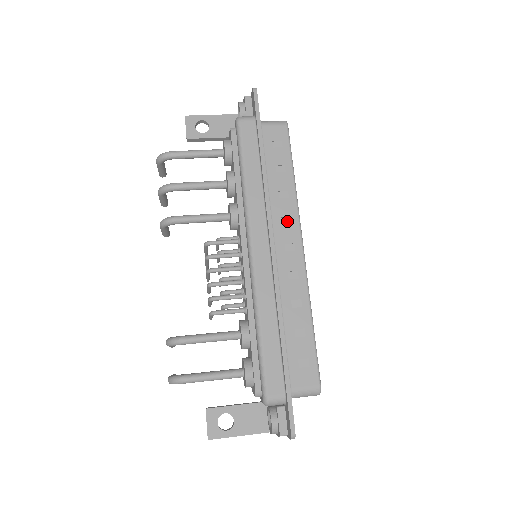
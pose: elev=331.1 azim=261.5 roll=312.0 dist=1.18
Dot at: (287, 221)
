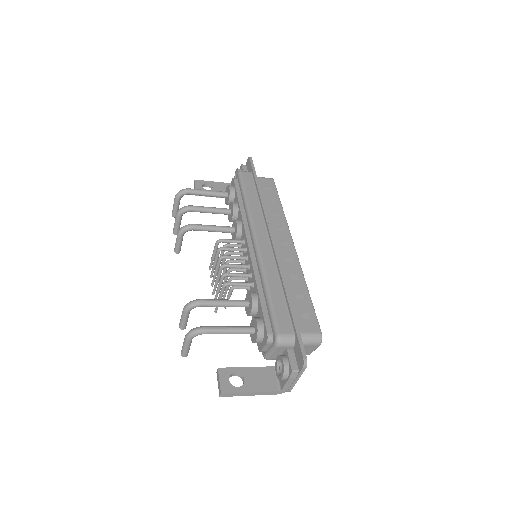
Dot at: (280, 229)
